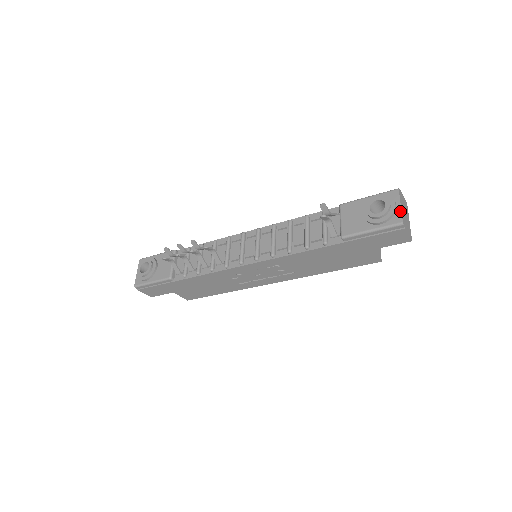
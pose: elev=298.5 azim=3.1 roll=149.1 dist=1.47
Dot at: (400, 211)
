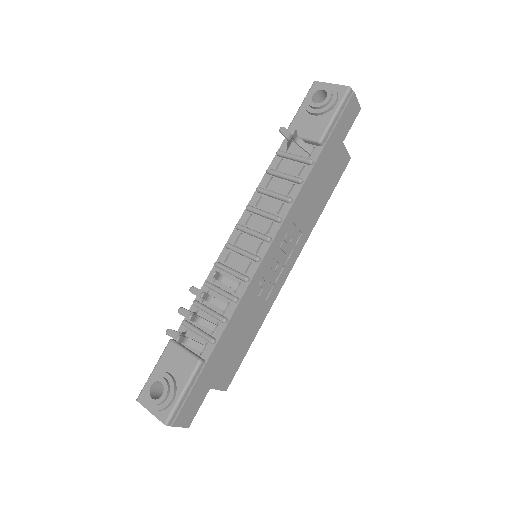
Dot at: (337, 85)
